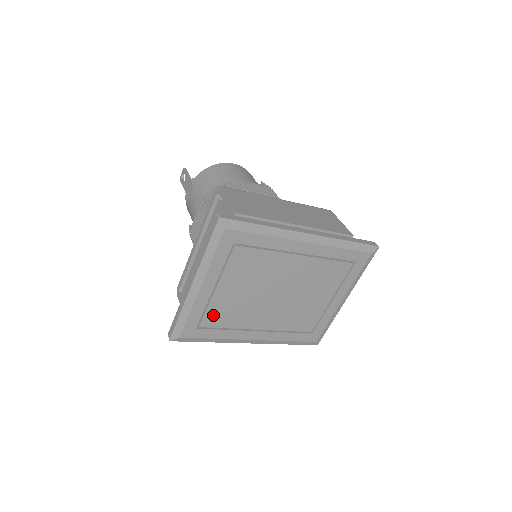
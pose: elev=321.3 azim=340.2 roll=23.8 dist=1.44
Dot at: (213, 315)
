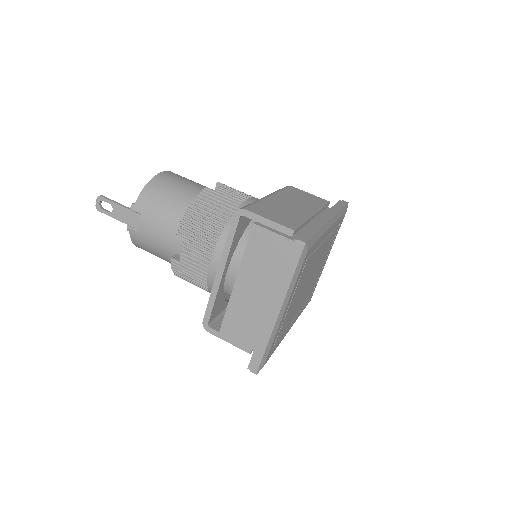
Dot at: (282, 329)
